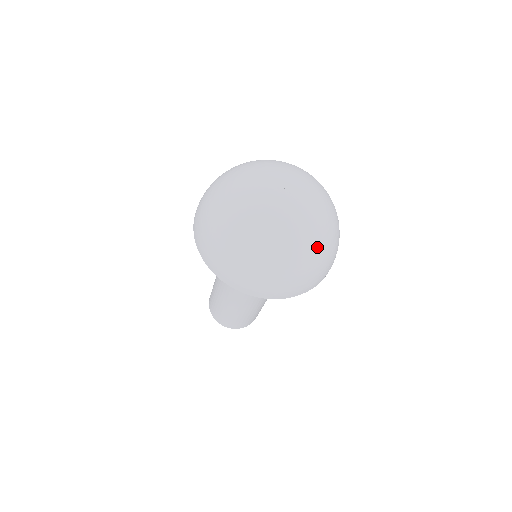
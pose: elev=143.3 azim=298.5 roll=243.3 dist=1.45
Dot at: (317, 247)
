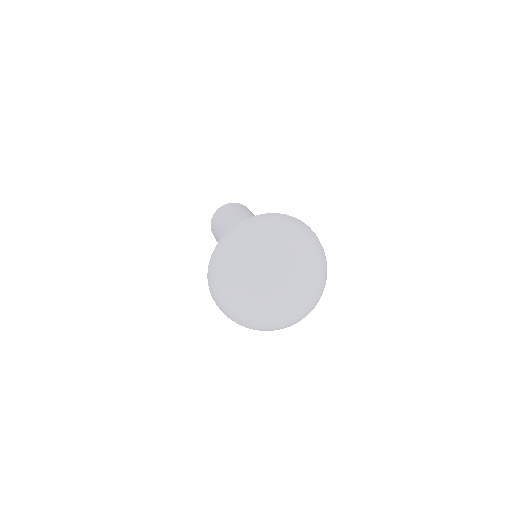
Dot at: (300, 320)
